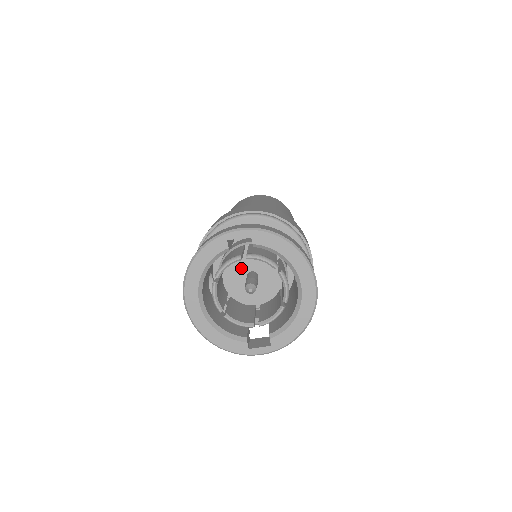
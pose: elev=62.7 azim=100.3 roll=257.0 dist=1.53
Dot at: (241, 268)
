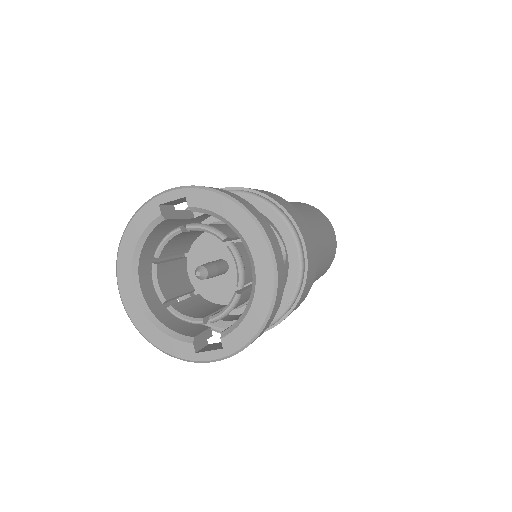
Dot at: (207, 256)
